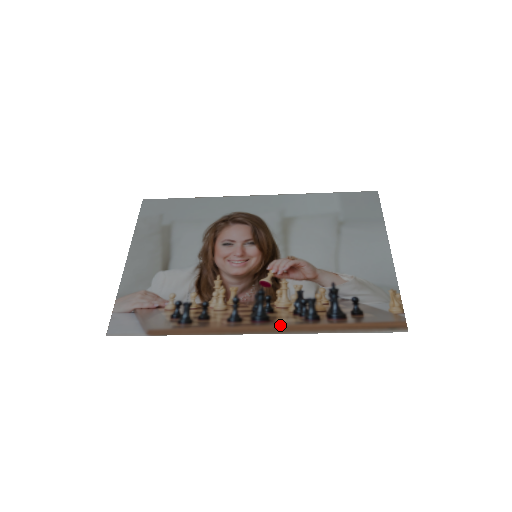
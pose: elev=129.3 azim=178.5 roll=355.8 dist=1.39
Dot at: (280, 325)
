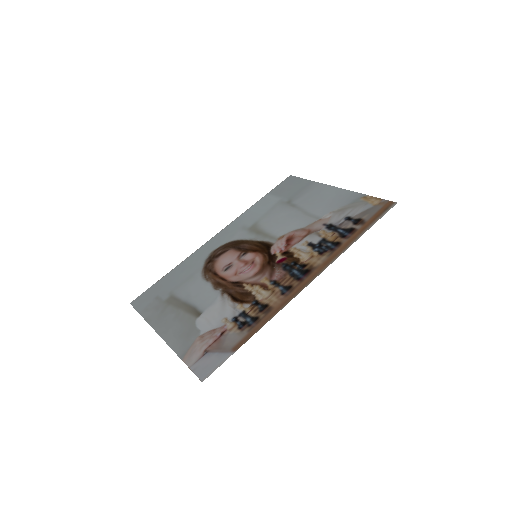
Dot at: (320, 266)
